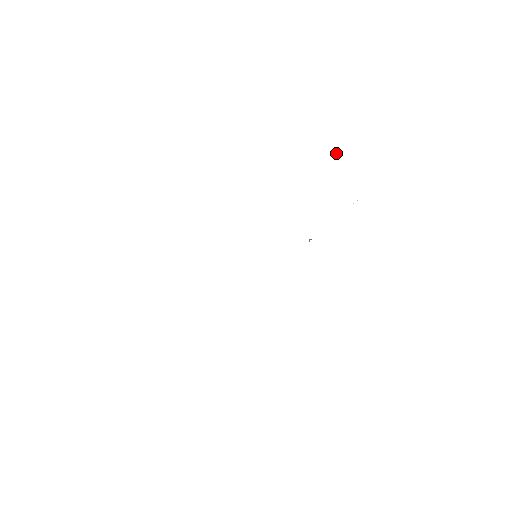
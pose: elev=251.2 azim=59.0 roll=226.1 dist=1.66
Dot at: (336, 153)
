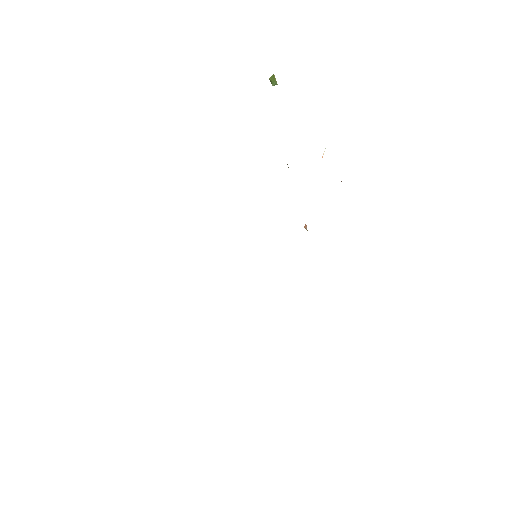
Dot at: (272, 83)
